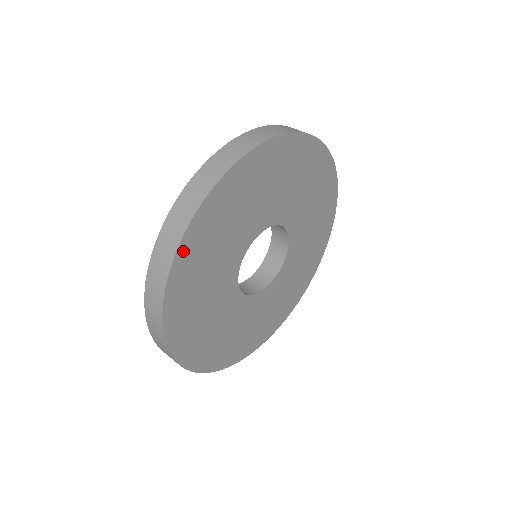
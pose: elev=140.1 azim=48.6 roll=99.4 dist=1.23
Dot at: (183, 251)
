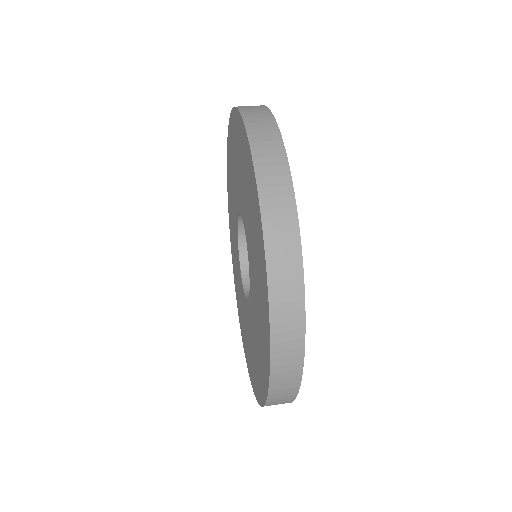
Dot at: occluded
